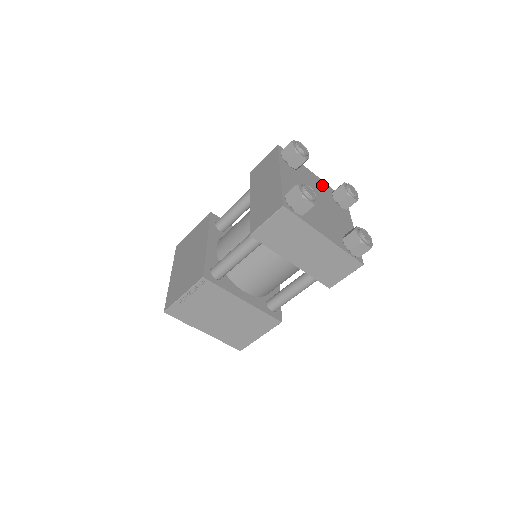
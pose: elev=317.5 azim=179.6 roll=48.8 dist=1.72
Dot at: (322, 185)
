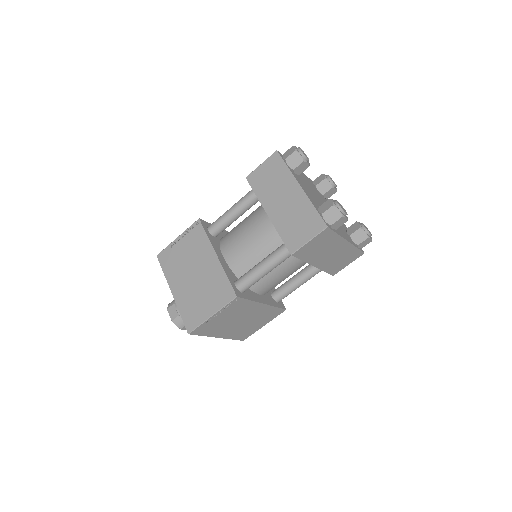
Dot at: (308, 180)
